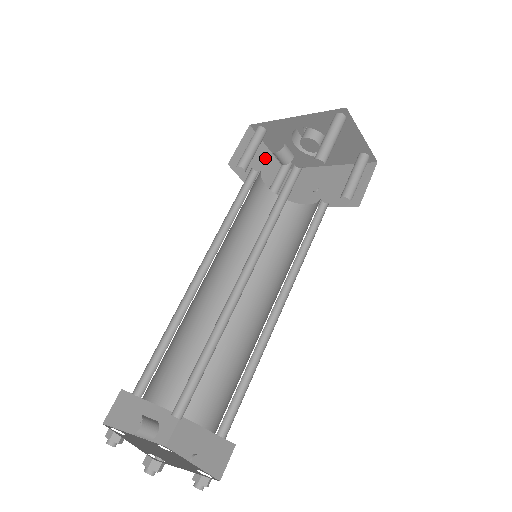
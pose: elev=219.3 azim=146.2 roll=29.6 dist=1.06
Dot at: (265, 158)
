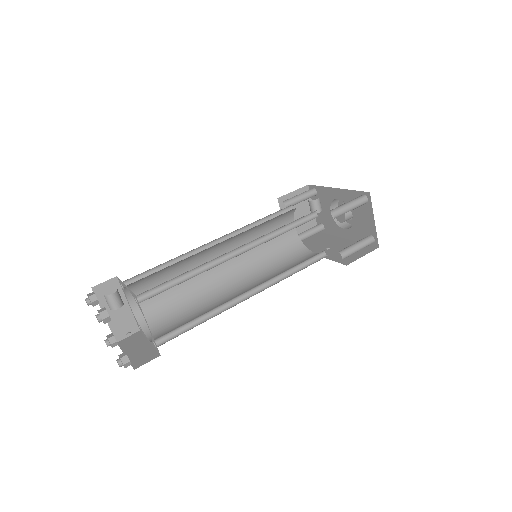
Dot at: occluded
